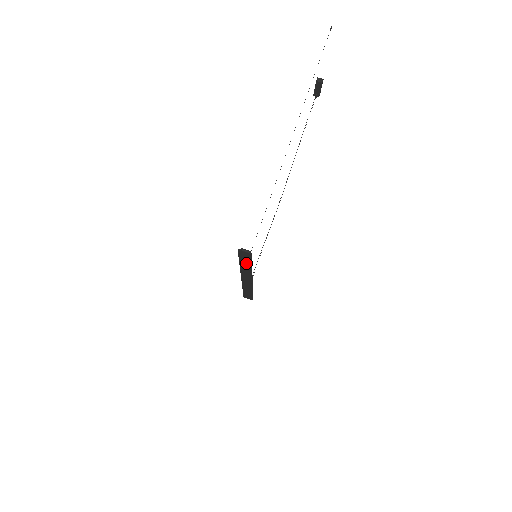
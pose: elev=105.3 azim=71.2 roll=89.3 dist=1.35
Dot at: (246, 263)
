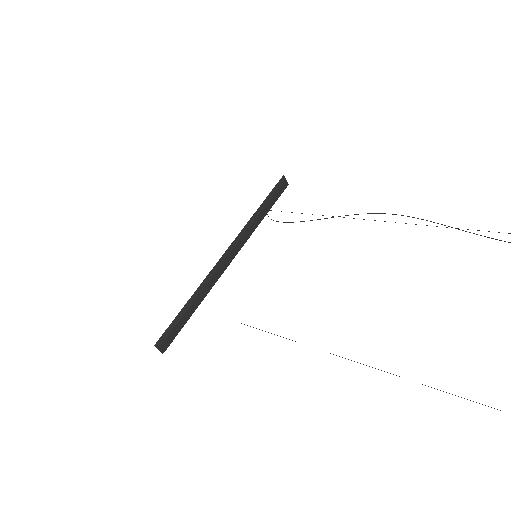
Dot at: (185, 315)
